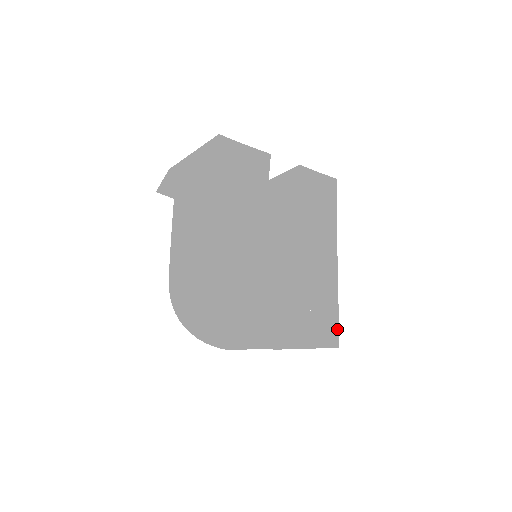
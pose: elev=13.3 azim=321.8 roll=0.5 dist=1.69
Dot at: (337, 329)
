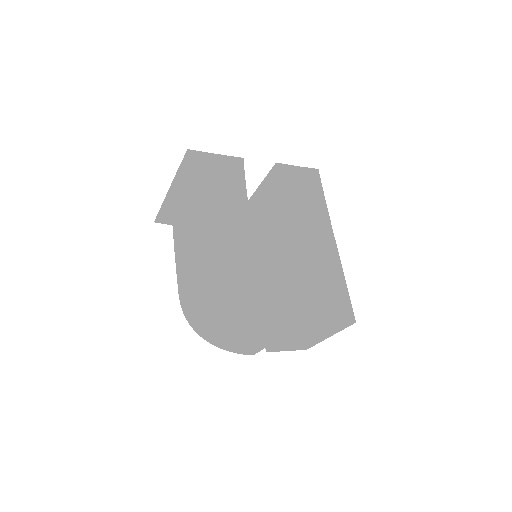
Dot at: (348, 303)
